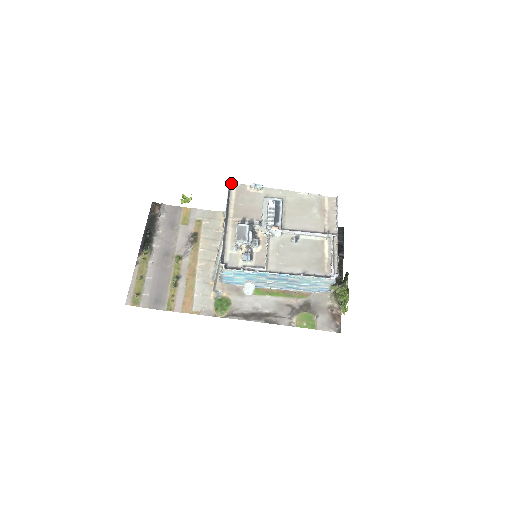
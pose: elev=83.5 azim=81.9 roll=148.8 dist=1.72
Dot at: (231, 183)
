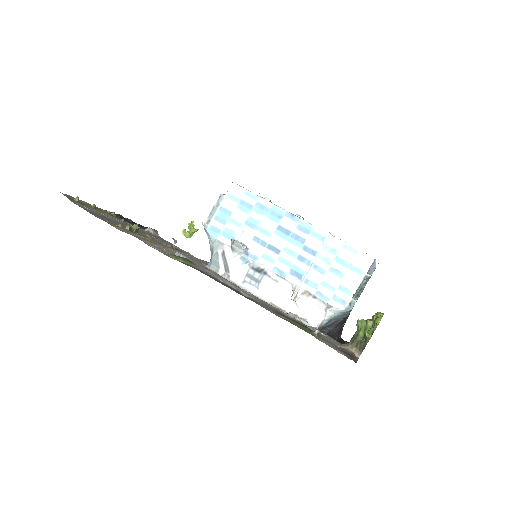
Dot at: occluded
